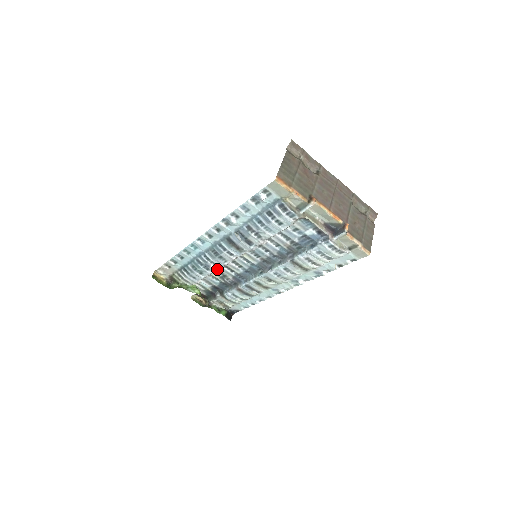
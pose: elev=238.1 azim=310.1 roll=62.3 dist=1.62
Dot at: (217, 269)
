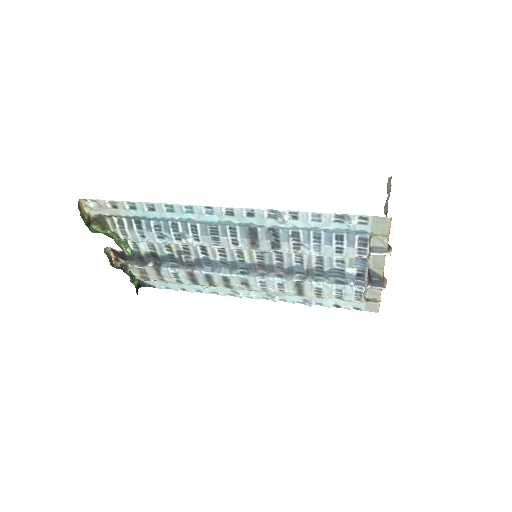
Dot at: (192, 245)
